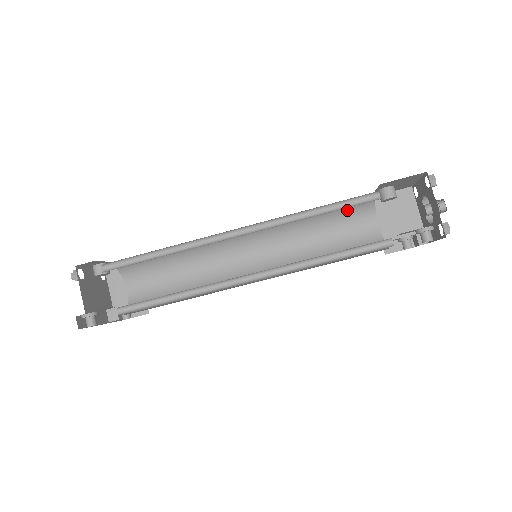
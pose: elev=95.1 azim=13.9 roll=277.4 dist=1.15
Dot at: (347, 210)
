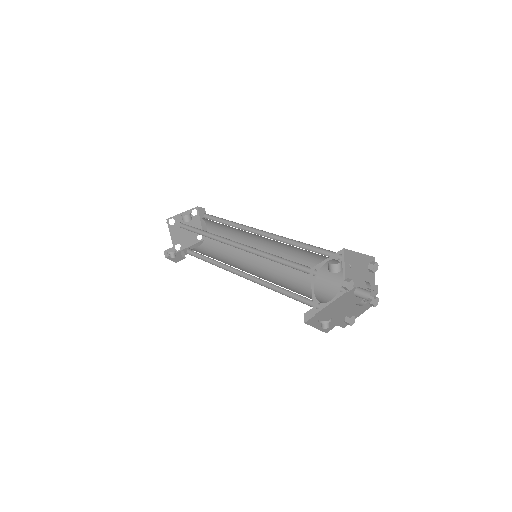
Dot at: (318, 254)
